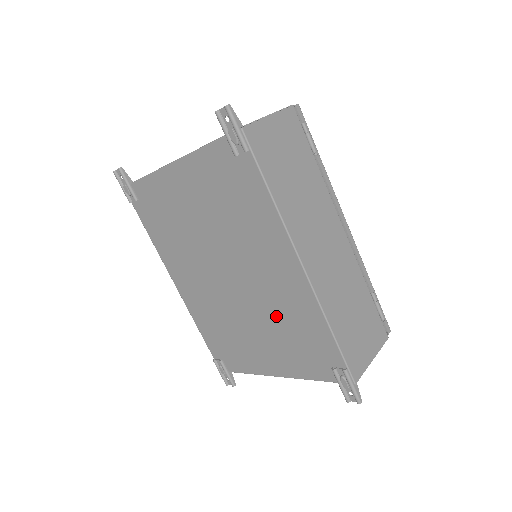
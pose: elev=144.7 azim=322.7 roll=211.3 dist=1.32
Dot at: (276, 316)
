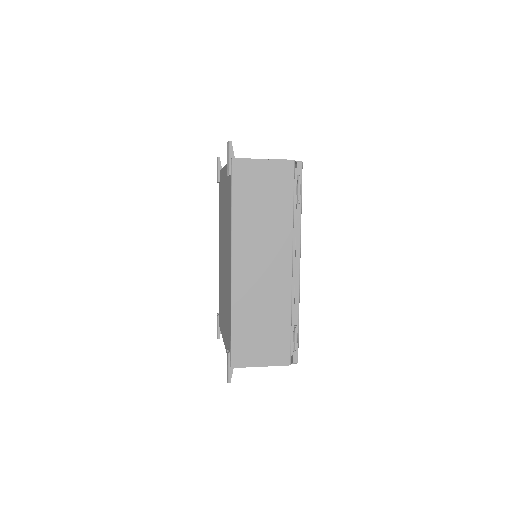
Dot at: (226, 296)
